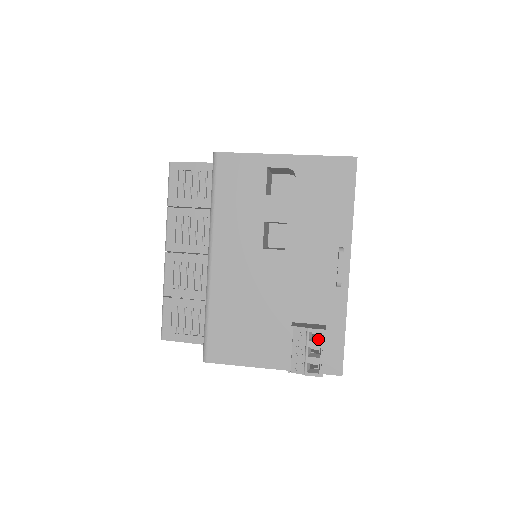
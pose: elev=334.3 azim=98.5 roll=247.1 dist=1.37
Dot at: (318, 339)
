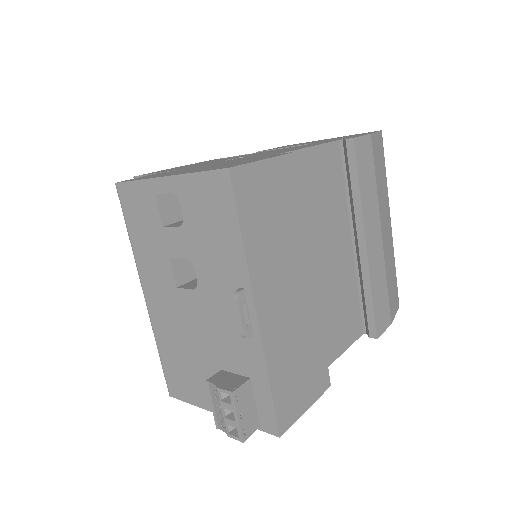
Dot at: occluded
